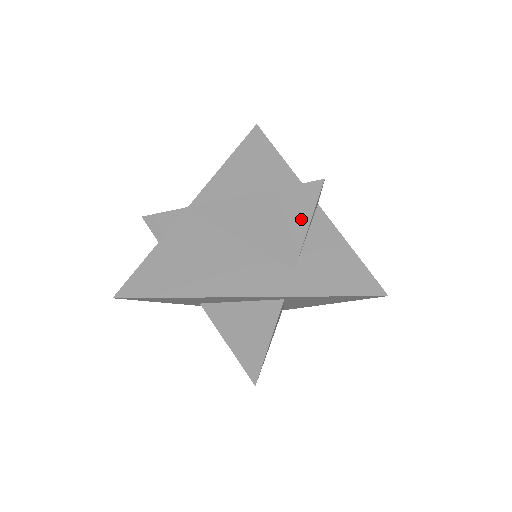
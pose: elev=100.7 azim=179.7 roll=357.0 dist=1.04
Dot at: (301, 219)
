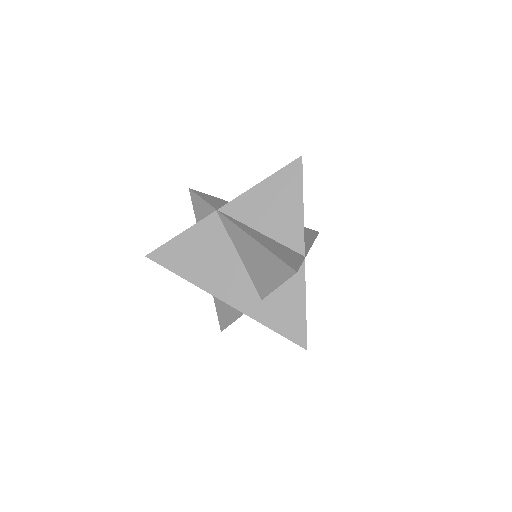
Dot at: (276, 279)
